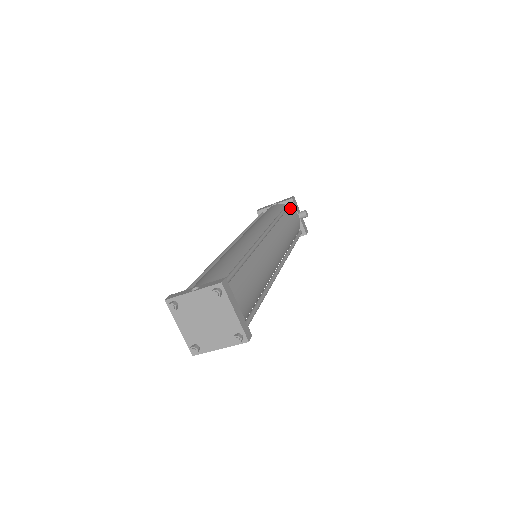
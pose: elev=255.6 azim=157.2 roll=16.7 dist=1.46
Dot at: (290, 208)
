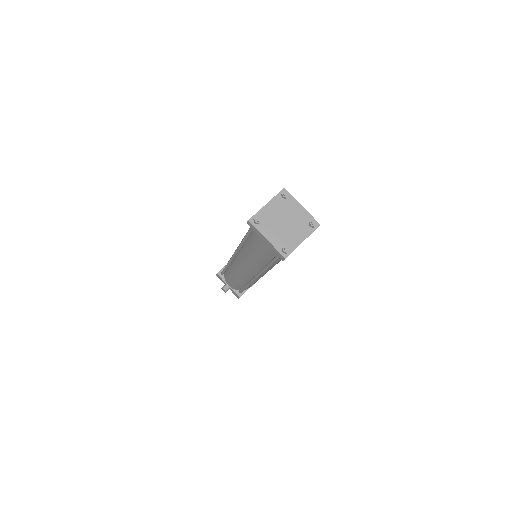
Dot at: occluded
